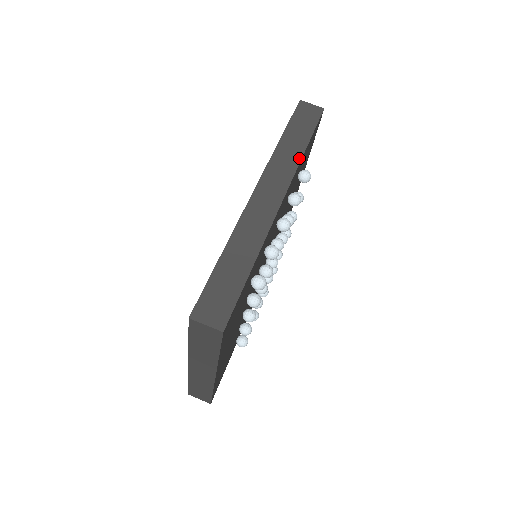
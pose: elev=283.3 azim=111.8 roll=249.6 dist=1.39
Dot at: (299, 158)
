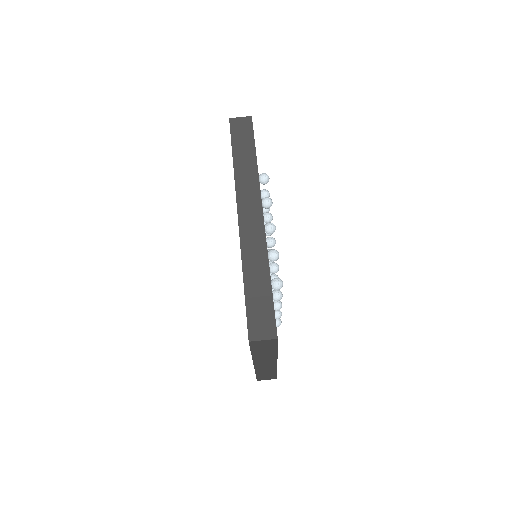
Dot at: (256, 172)
